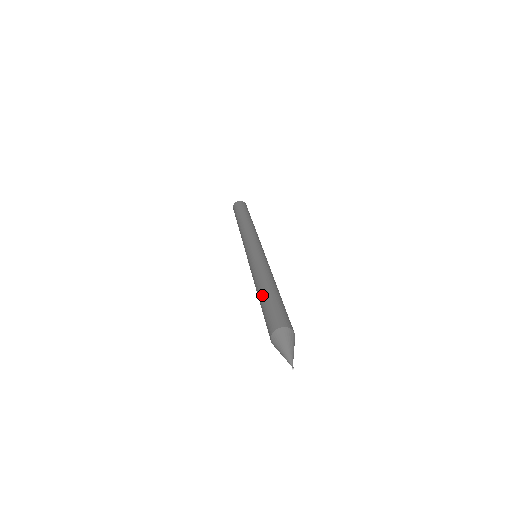
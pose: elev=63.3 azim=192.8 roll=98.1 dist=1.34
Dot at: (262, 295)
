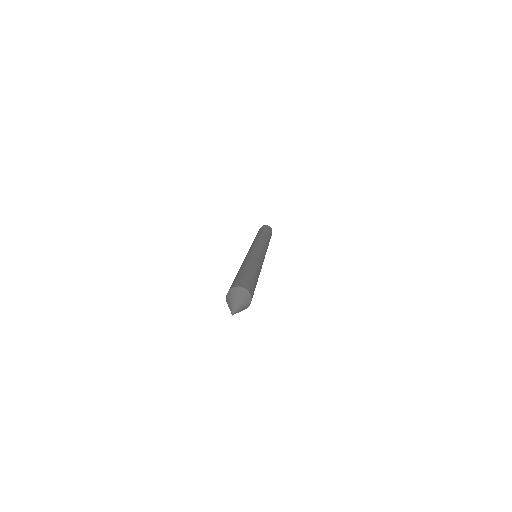
Dot at: (238, 271)
